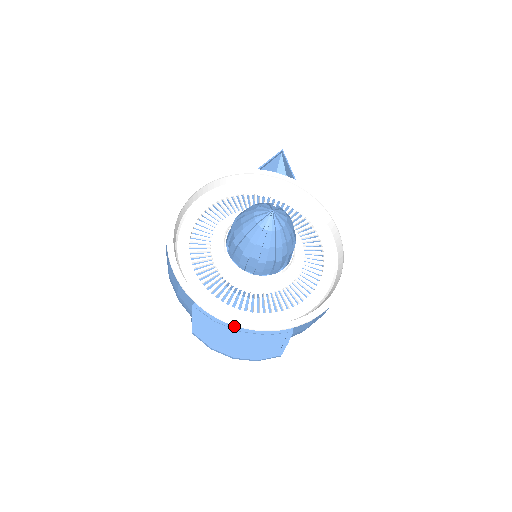
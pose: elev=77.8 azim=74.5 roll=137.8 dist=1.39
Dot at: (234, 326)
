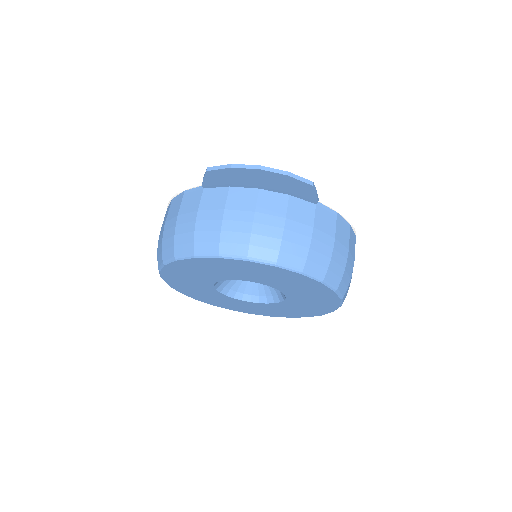
Dot at: (252, 184)
